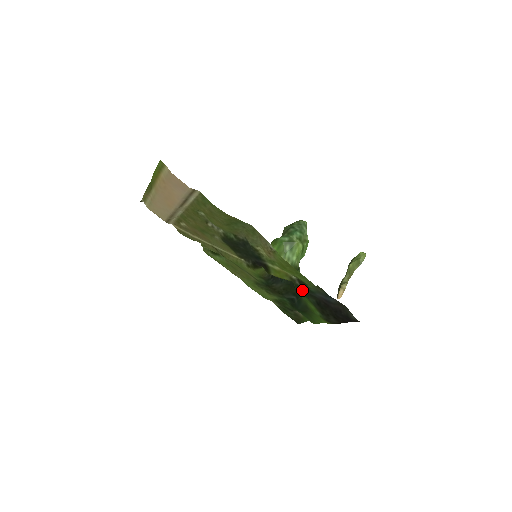
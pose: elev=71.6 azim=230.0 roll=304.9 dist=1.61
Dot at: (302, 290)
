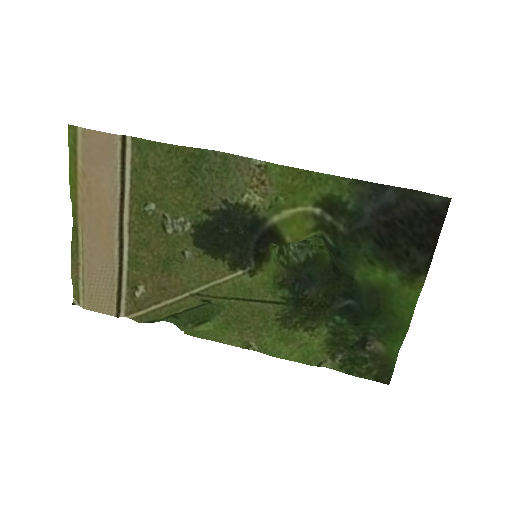
Dot at: (342, 232)
